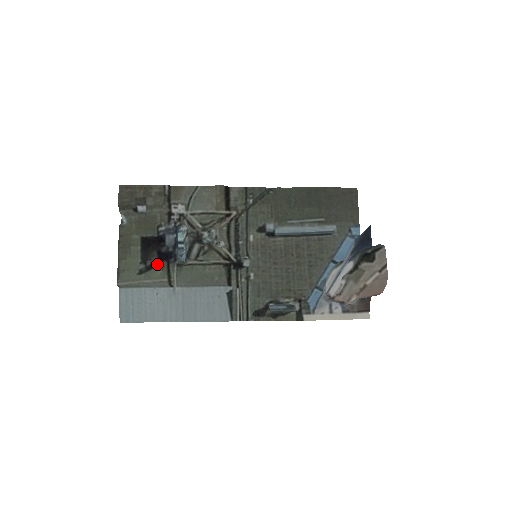
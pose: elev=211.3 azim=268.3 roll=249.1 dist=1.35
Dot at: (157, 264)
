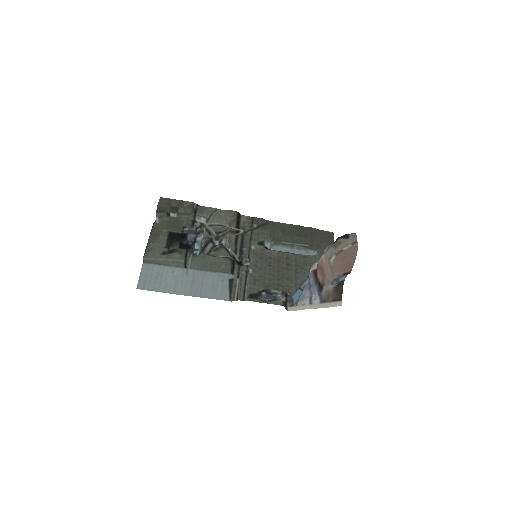
Dot at: (178, 250)
